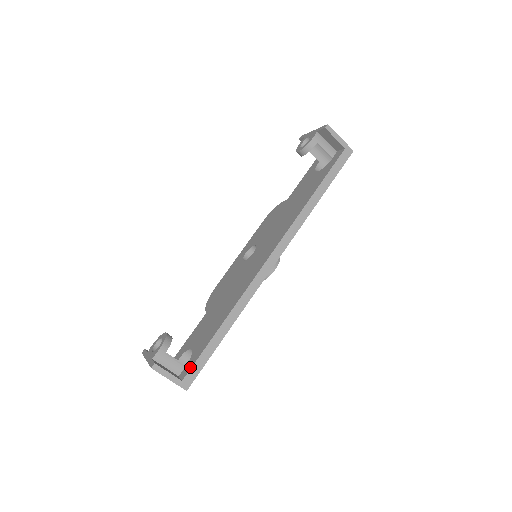
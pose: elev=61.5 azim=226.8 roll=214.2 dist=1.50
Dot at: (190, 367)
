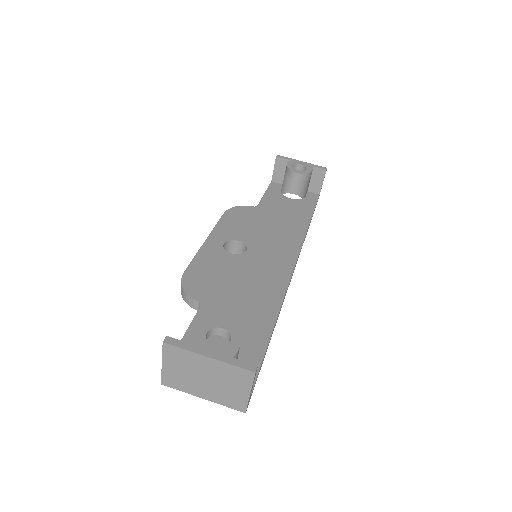
Dot at: occluded
